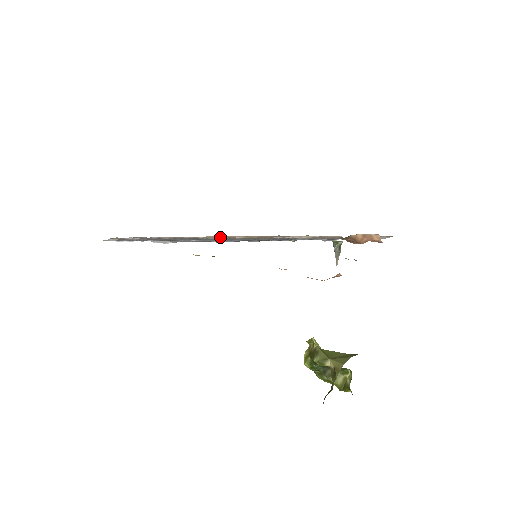
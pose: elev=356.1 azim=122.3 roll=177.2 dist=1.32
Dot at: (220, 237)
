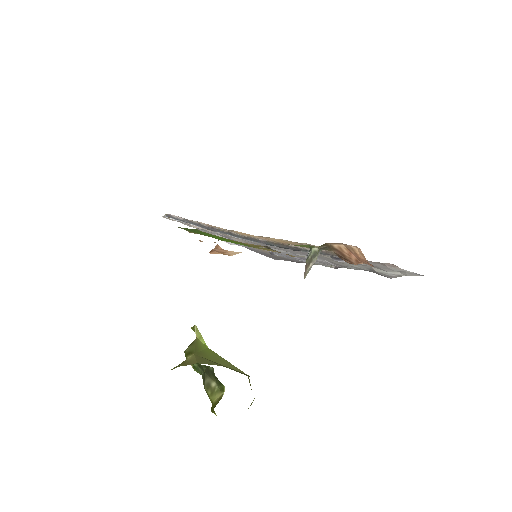
Dot at: (247, 235)
